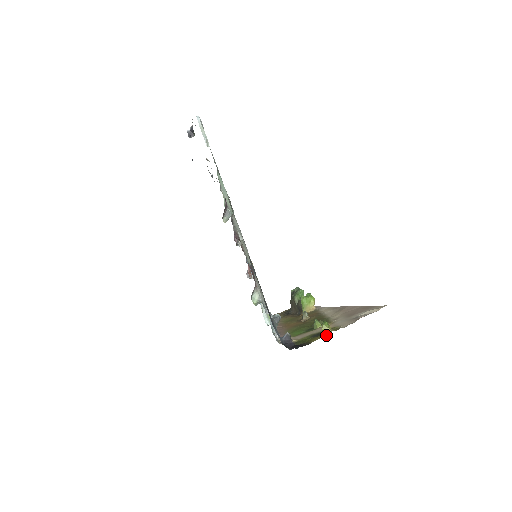
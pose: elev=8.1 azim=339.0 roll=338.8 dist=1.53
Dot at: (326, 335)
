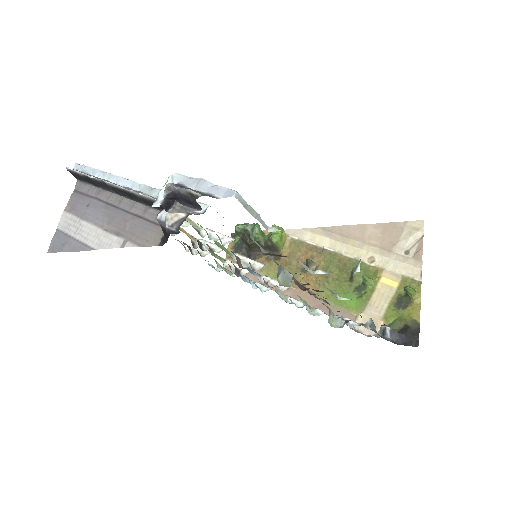
Dot at: (420, 302)
